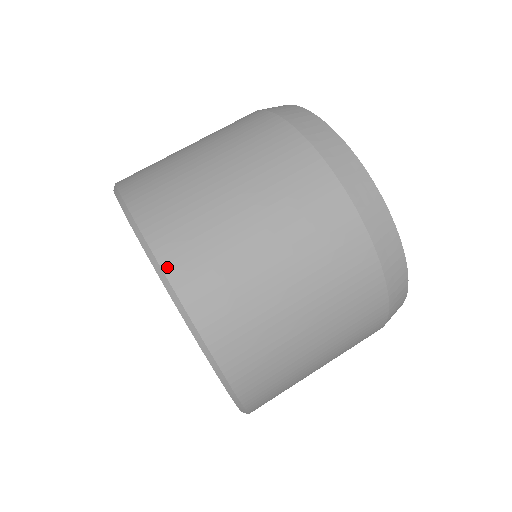
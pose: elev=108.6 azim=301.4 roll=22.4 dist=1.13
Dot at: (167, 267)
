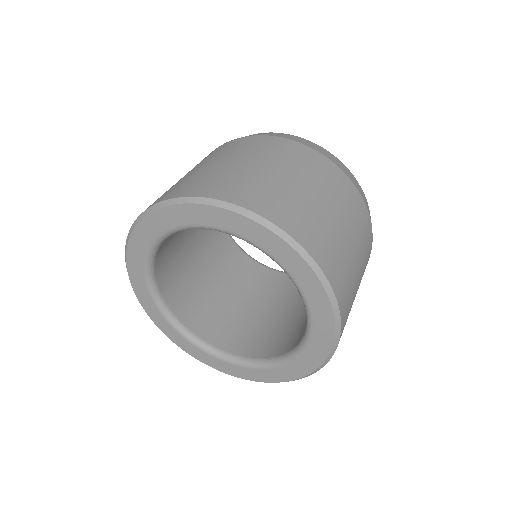
Dot at: (236, 202)
